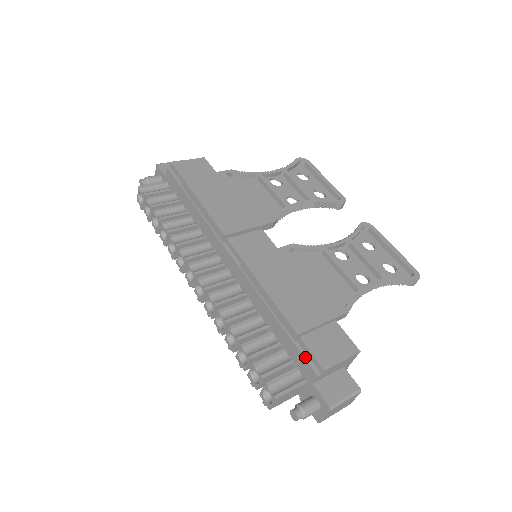
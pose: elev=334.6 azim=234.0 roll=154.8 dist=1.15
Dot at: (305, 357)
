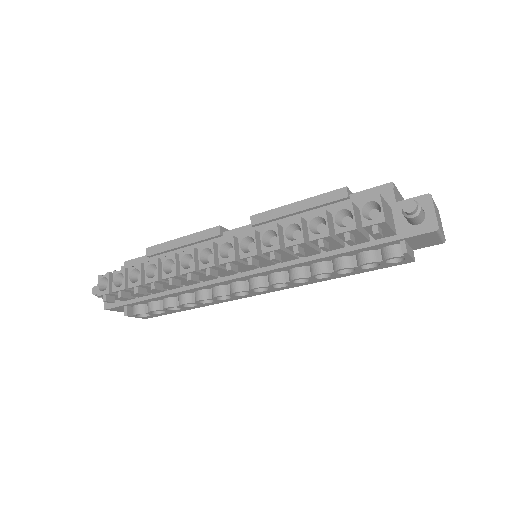
Dot at: (368, 195)
